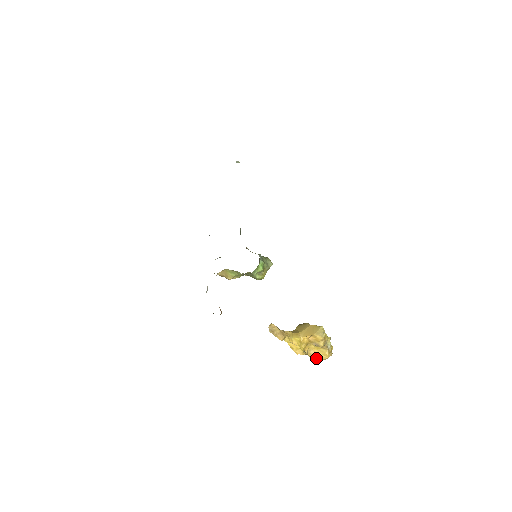
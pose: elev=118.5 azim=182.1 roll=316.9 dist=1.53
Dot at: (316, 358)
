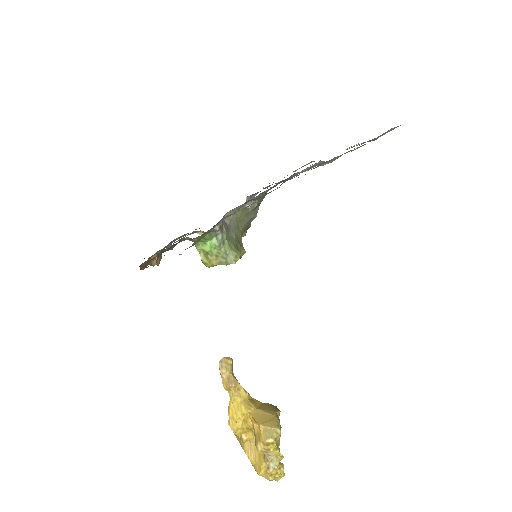
Dot at: (249, 458)
